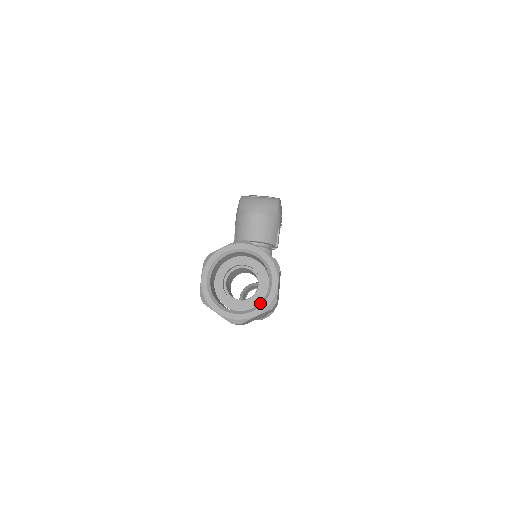
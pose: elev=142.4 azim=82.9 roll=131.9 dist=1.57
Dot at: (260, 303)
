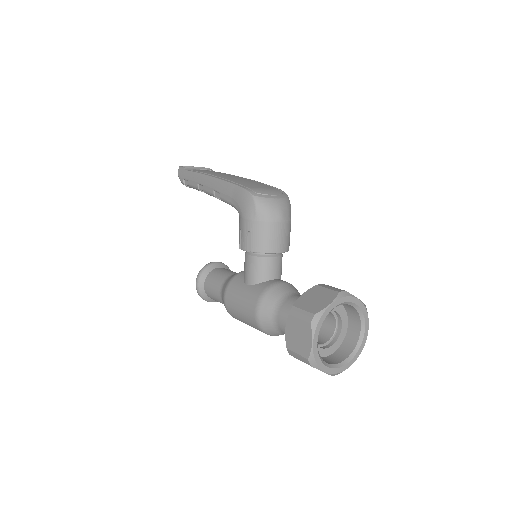
Dot at: (355, 350)
